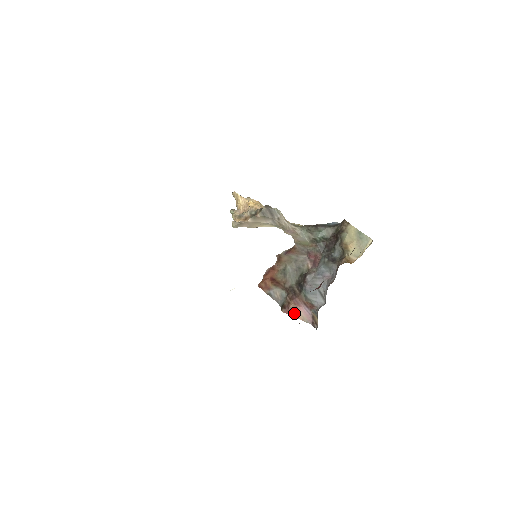
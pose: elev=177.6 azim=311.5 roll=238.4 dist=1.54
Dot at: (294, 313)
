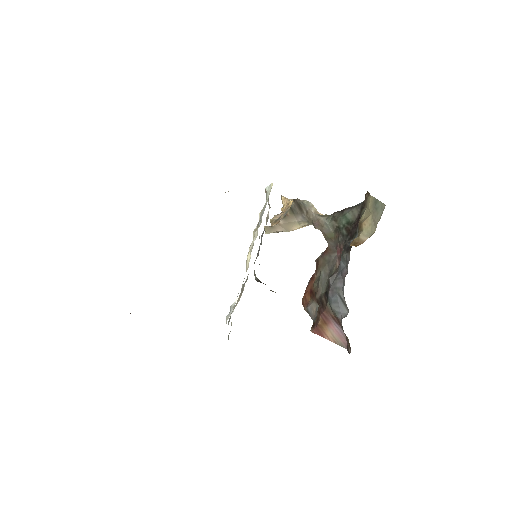
Dot at: (324, 333)
